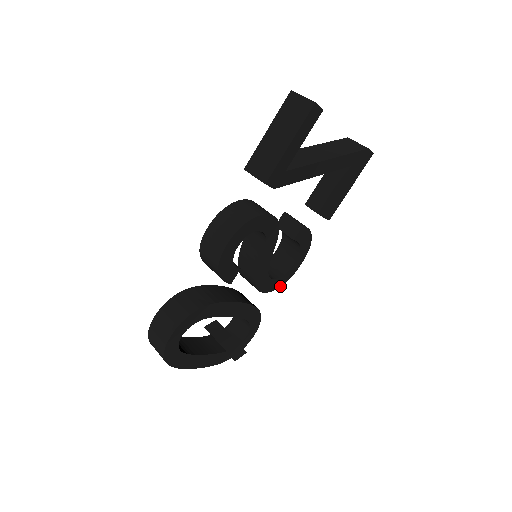
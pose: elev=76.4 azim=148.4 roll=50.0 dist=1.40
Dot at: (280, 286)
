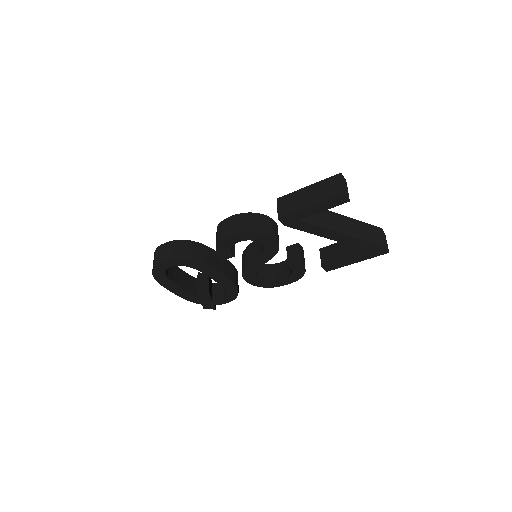
Dot at: (263, 287)
